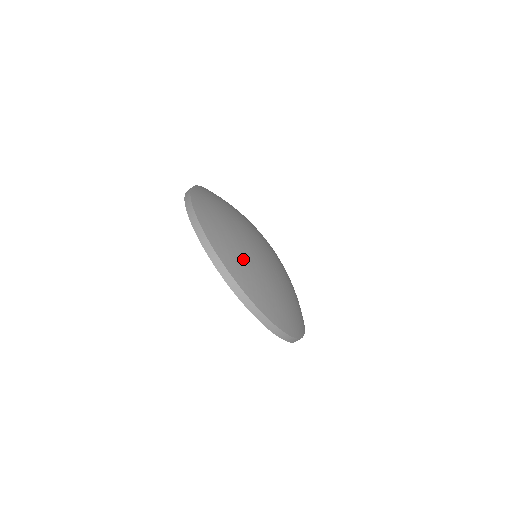
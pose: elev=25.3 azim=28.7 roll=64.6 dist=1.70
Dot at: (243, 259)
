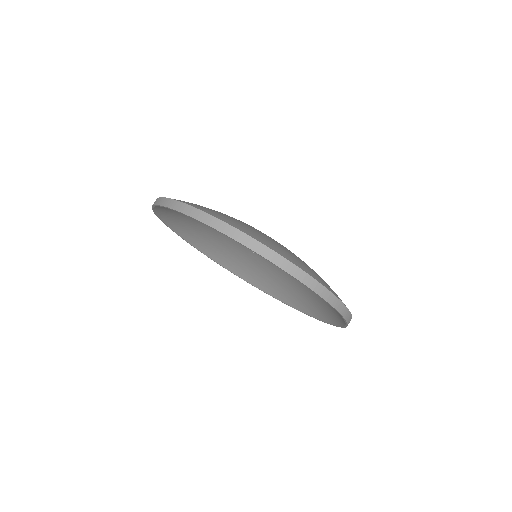
Dot at: occluded
